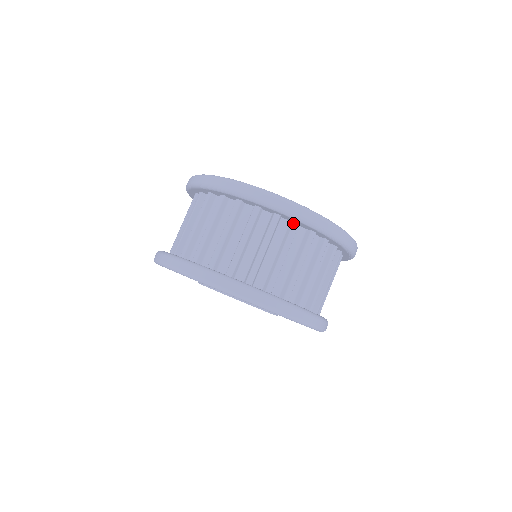
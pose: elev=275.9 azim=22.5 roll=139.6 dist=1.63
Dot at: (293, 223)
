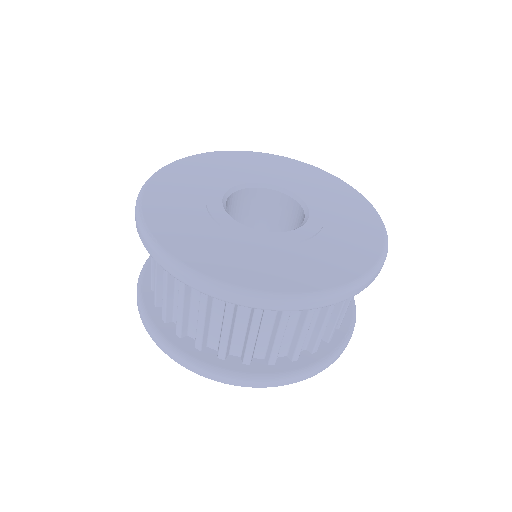
Dot at: occluded
